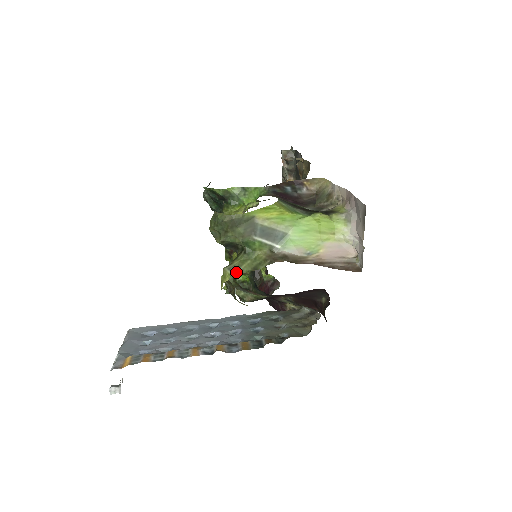
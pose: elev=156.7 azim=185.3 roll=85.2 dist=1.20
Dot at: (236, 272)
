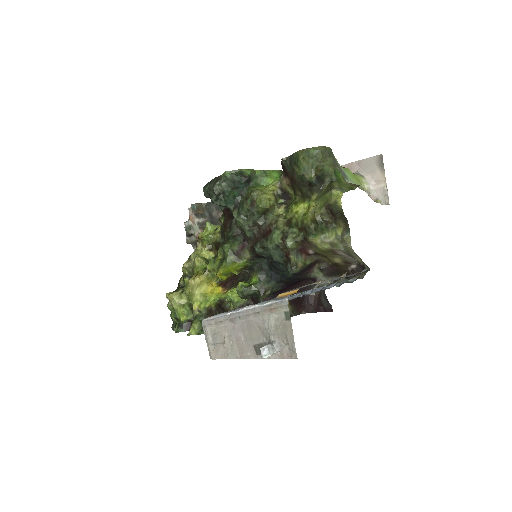
Dot at: (344, 190)
